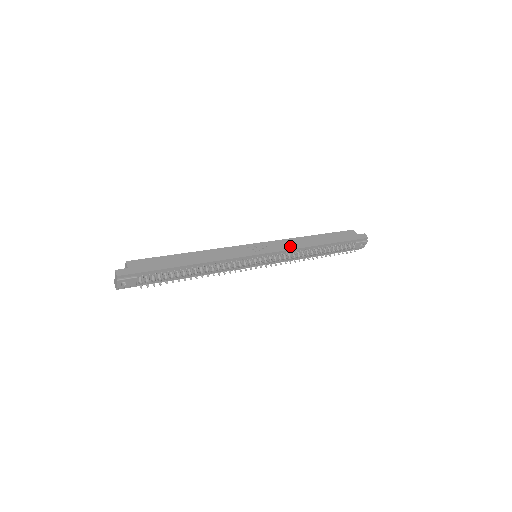
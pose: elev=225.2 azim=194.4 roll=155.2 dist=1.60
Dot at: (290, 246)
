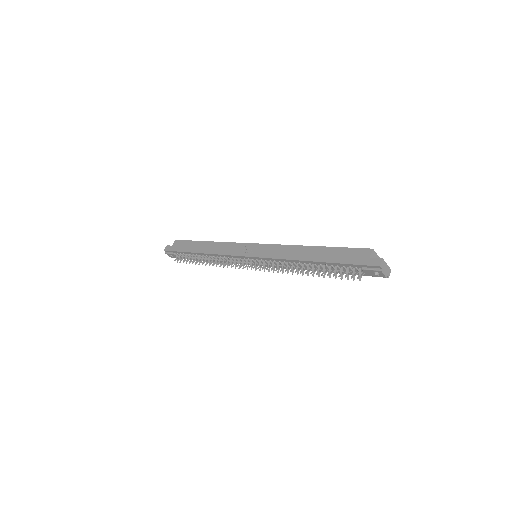
Dot at: (279, 254)
